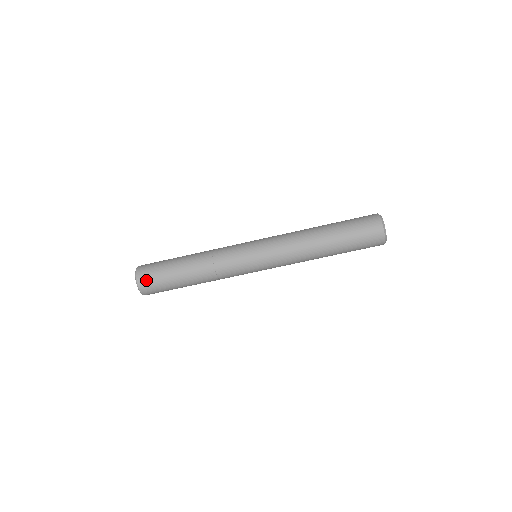
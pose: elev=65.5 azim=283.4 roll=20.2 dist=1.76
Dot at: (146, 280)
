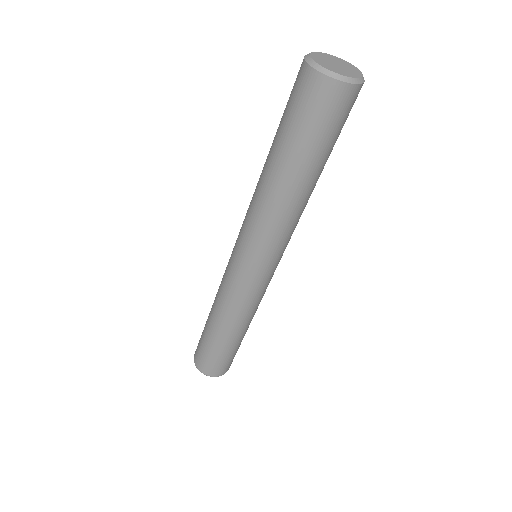
Dot at: (198, 360)
